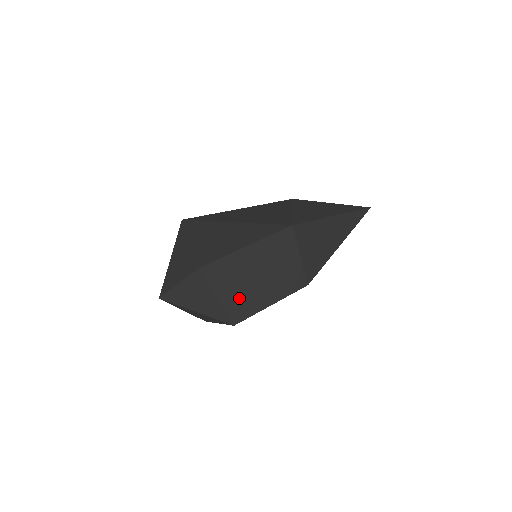
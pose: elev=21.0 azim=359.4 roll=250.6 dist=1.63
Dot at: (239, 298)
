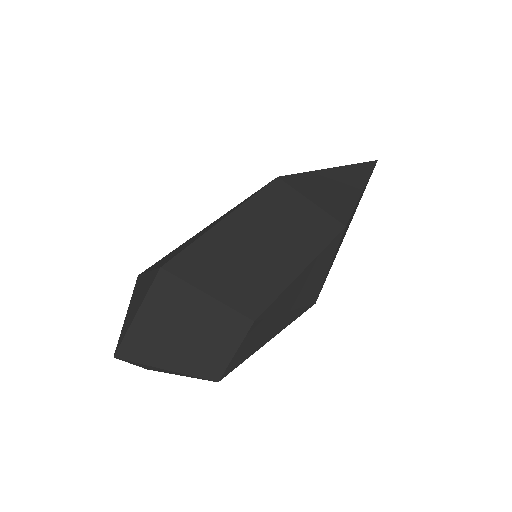
Dot at: (243, 280)
